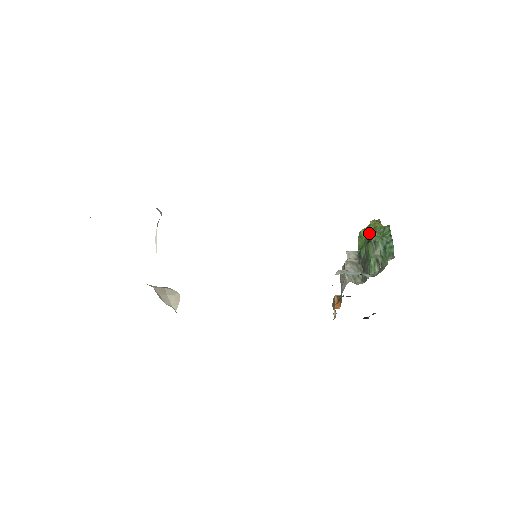
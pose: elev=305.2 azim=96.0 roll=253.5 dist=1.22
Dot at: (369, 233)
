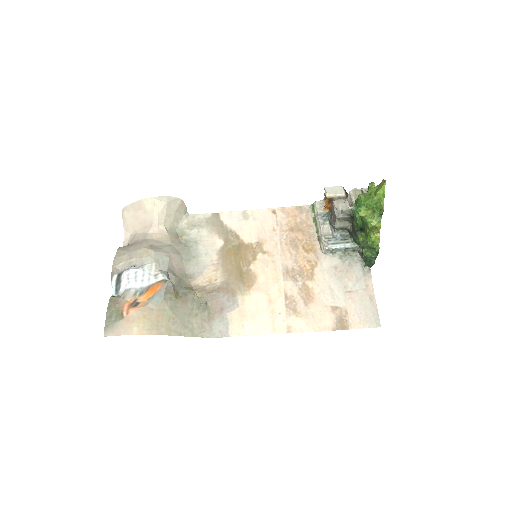
Dot at: (364, 227)
